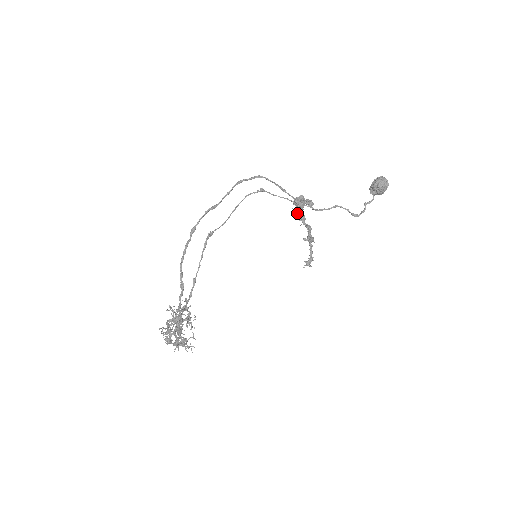
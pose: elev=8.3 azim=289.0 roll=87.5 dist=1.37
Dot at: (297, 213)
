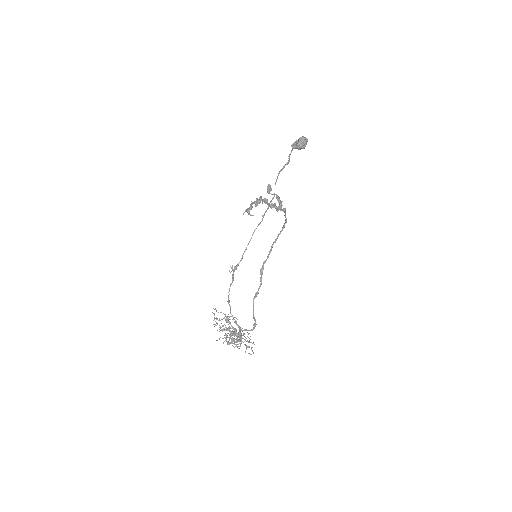
Dot at: occluded
